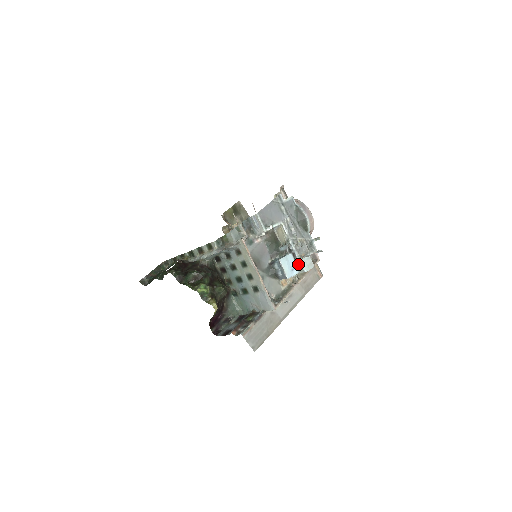
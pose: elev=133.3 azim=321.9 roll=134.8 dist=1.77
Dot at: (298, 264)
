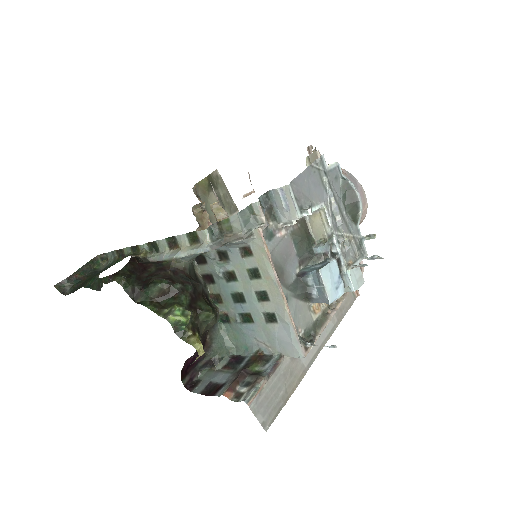
Dot at: (342, 278)
